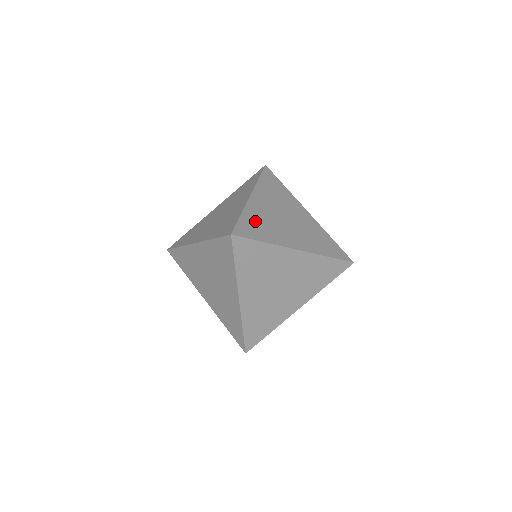
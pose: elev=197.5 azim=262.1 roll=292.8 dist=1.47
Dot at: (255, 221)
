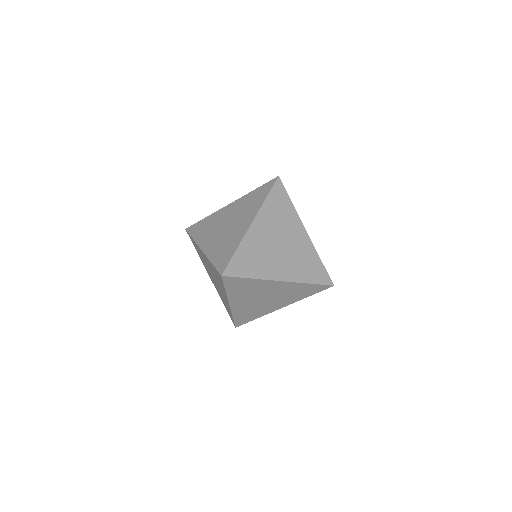
Dot at: (248, 255)
